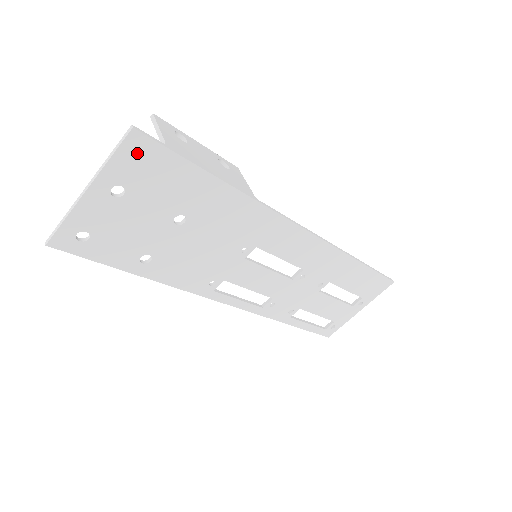
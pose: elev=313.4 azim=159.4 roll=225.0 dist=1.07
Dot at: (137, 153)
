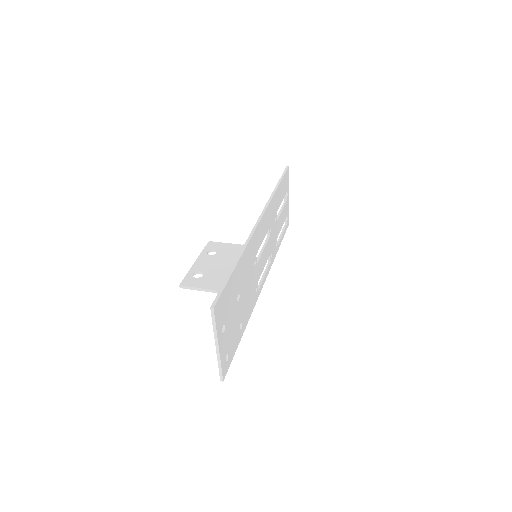
Dot at: (219, 311)
